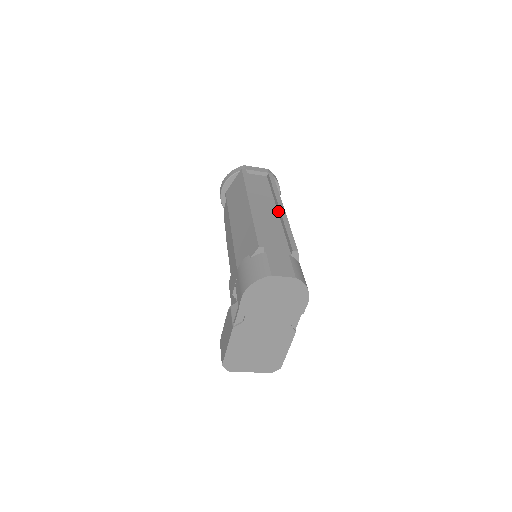
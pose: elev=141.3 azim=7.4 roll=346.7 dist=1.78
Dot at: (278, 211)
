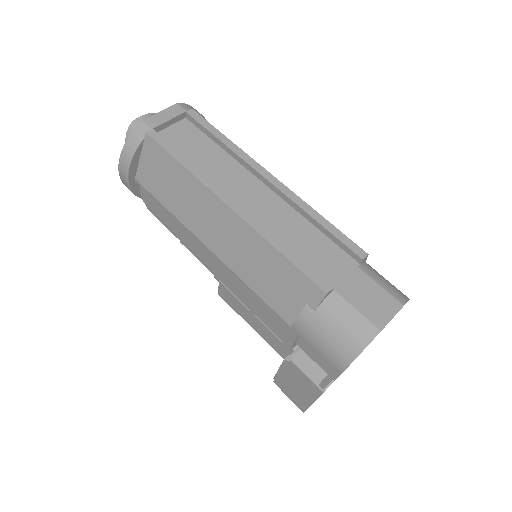
Dot at: (269, 187)
